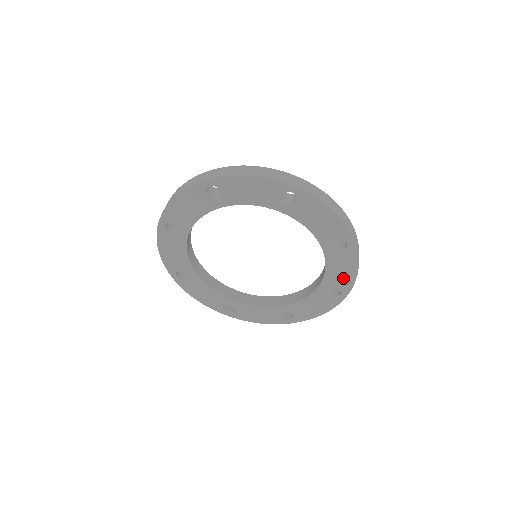
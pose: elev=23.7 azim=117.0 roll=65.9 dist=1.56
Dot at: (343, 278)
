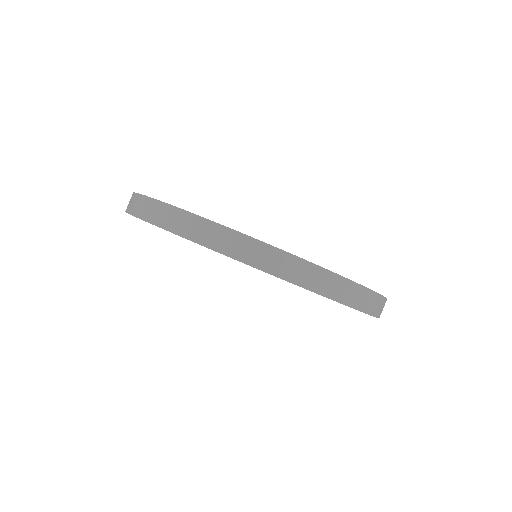
Dot at: occluded
